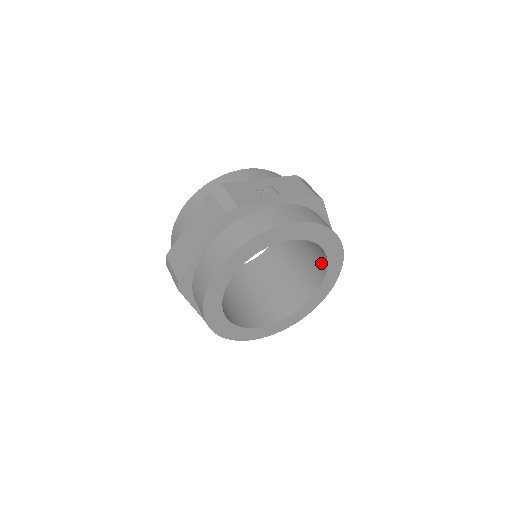
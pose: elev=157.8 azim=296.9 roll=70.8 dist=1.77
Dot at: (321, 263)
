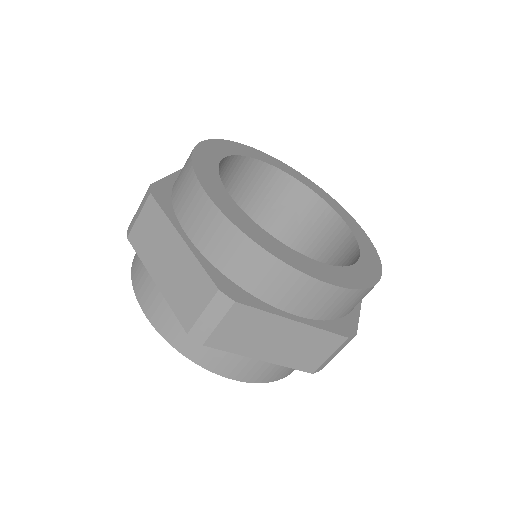
Dot at: (341, 239)
